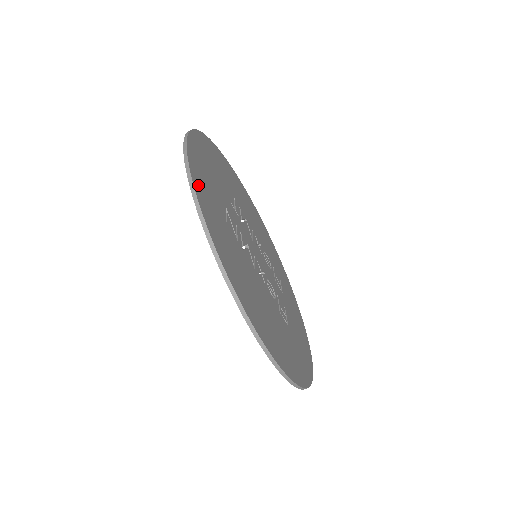
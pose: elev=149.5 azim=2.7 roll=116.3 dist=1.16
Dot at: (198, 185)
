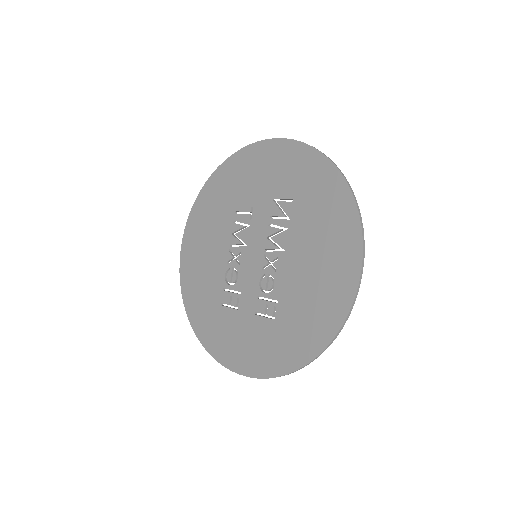
Dot at: (314, 159)
